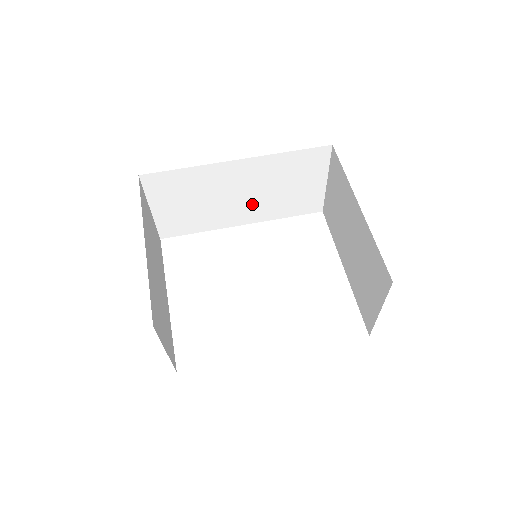
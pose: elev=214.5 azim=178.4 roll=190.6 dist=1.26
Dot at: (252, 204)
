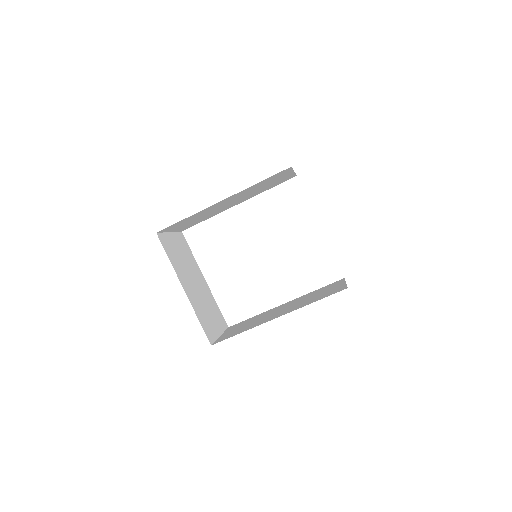
Dot at: (241, 199)
